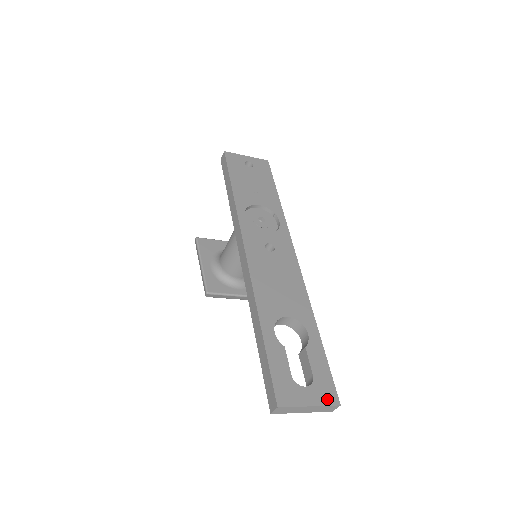
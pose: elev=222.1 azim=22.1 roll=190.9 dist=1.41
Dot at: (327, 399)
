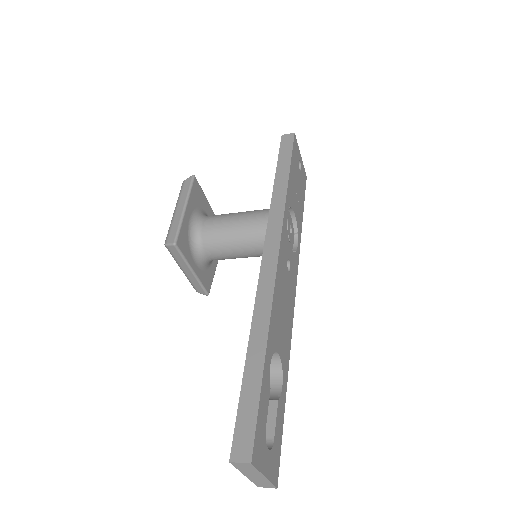
Dot at: (274, 475)
